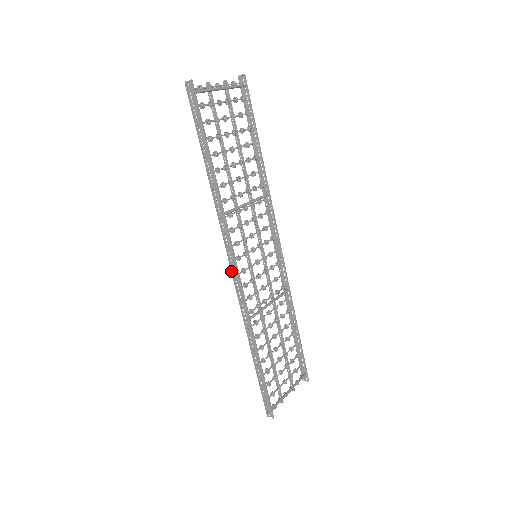
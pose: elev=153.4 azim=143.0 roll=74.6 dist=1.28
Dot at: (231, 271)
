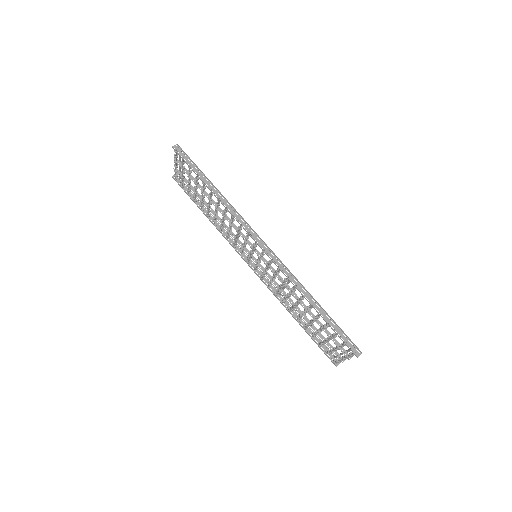
Dot at: (260, 247)
